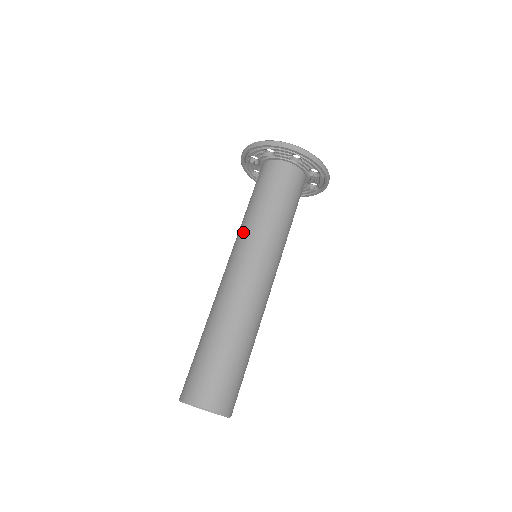
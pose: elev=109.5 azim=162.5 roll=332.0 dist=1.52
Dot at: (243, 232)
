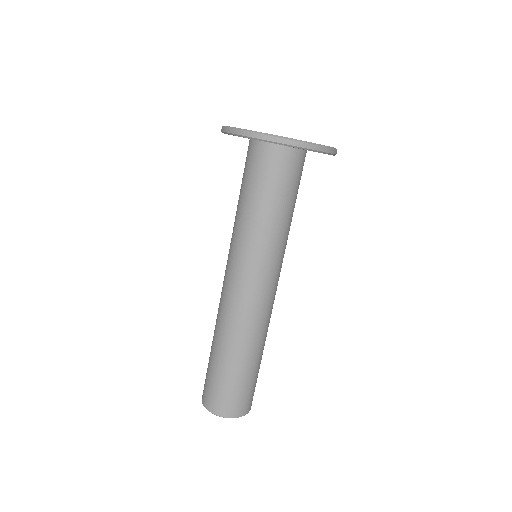
Dot at: (250, 246)
